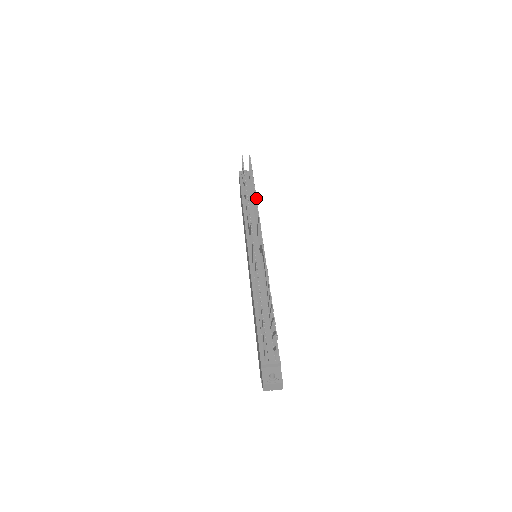
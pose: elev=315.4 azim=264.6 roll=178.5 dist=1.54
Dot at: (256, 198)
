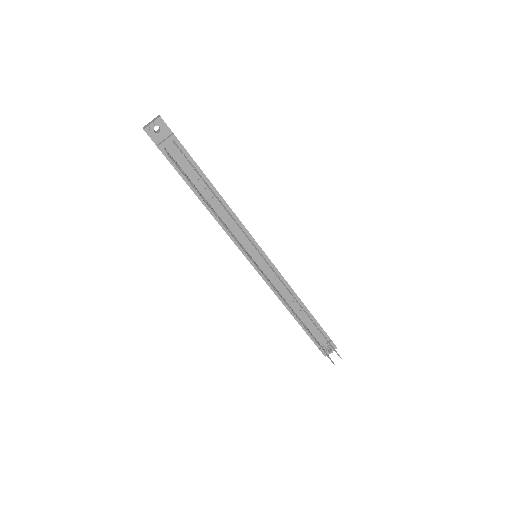
Dot at: (242, 231)
